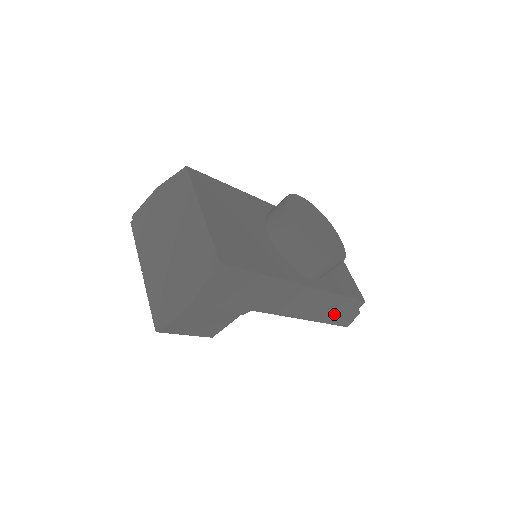
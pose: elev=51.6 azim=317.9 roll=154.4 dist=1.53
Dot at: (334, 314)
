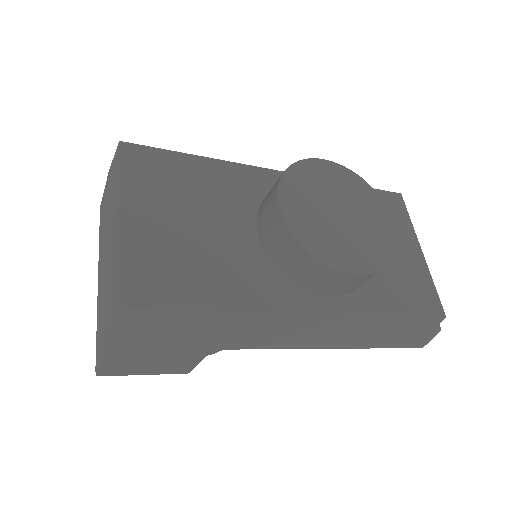
Dot at: (388, 337)
